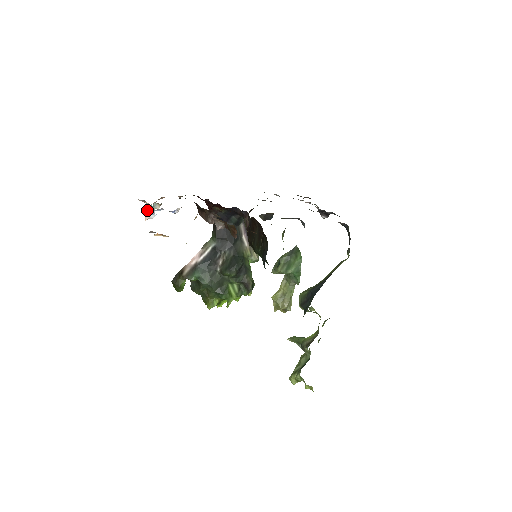
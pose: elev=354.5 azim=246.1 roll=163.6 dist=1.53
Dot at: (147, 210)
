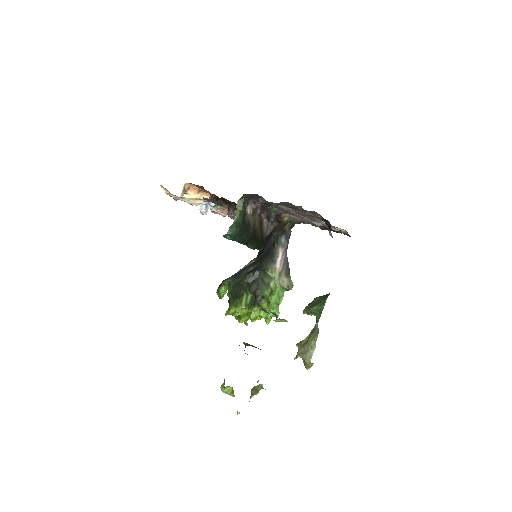
Dot at: occluded
